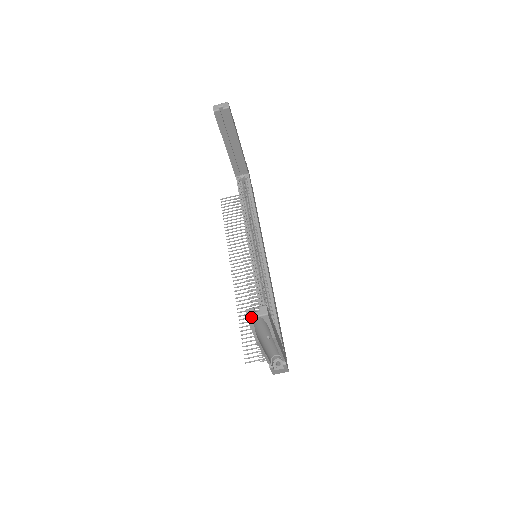
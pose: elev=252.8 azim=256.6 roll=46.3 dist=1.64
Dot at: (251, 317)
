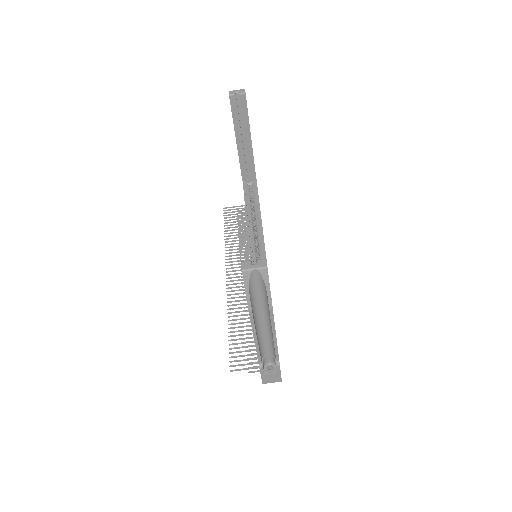
Dot at: (247, 269)
